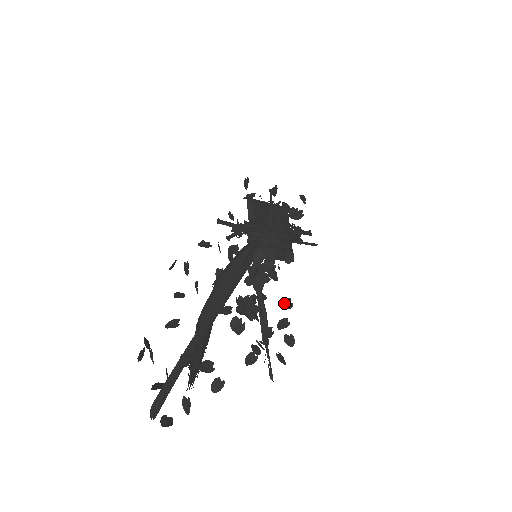
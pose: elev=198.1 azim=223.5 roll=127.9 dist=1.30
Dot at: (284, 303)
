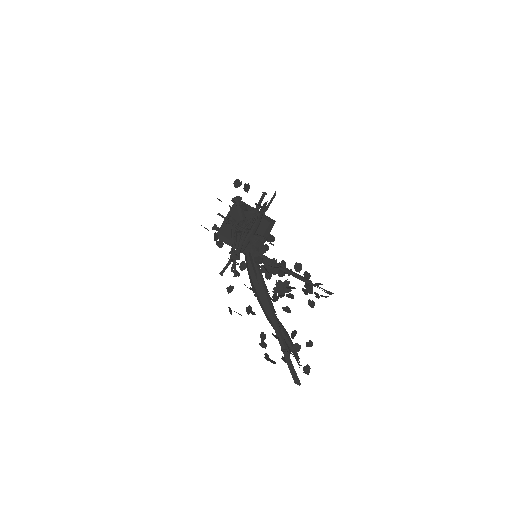
Dot at: (296, 270)
